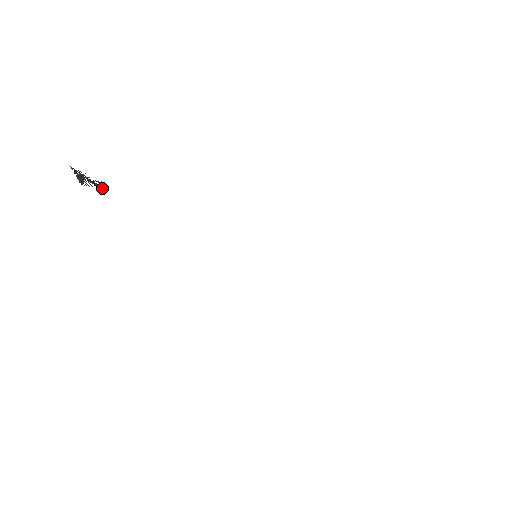
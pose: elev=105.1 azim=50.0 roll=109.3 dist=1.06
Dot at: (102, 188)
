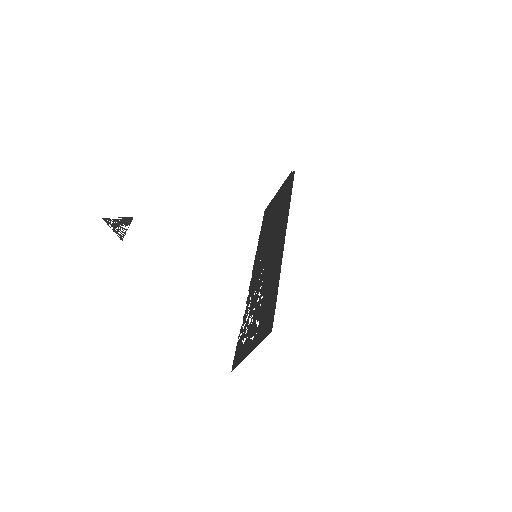
Dot at: occluded
